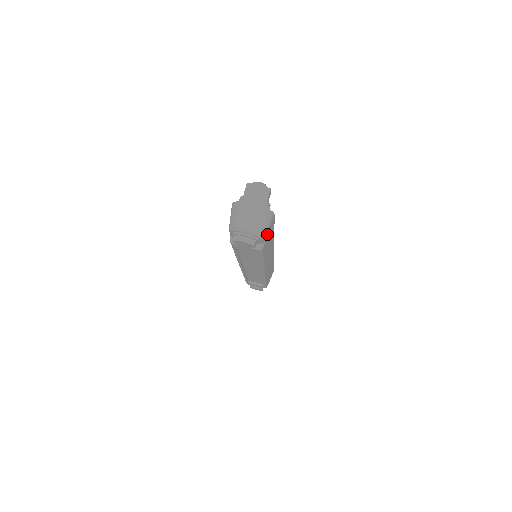
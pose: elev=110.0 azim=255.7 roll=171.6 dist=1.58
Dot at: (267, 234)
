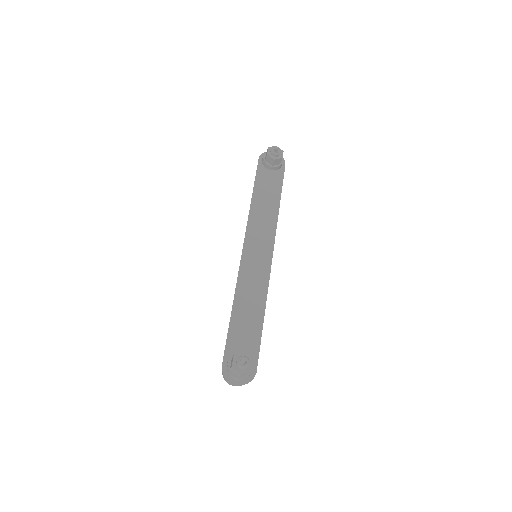
Dot at: occluded
